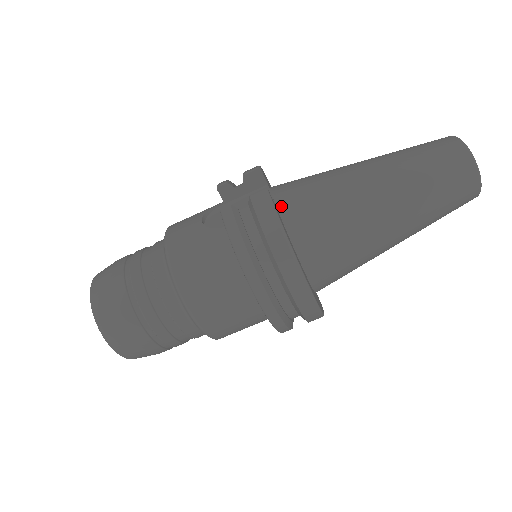
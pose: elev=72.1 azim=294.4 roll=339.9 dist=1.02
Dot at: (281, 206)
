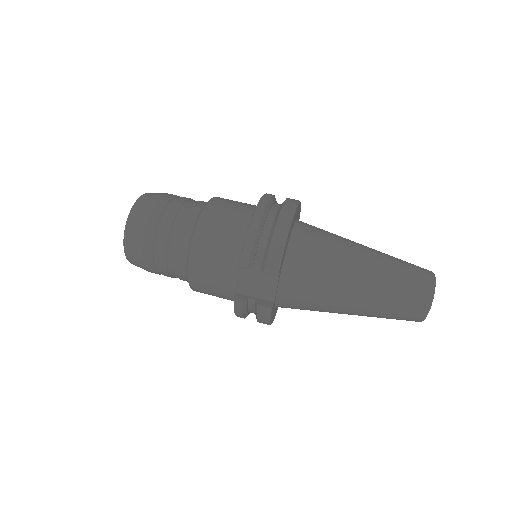
Dot at: occluded
